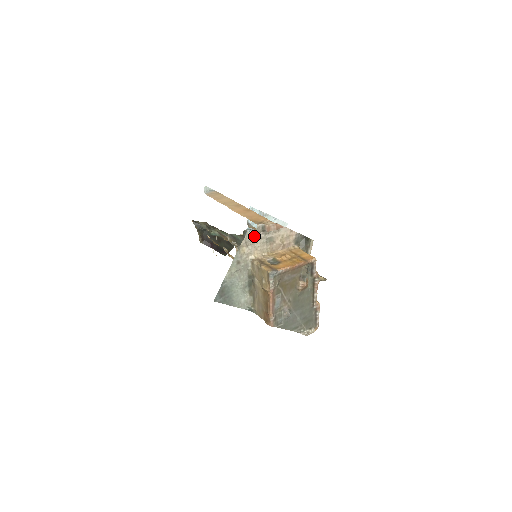
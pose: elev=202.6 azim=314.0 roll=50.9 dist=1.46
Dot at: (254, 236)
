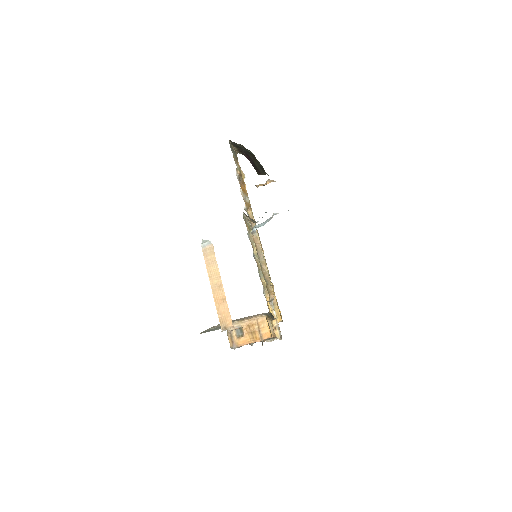
Dot at: occluded
